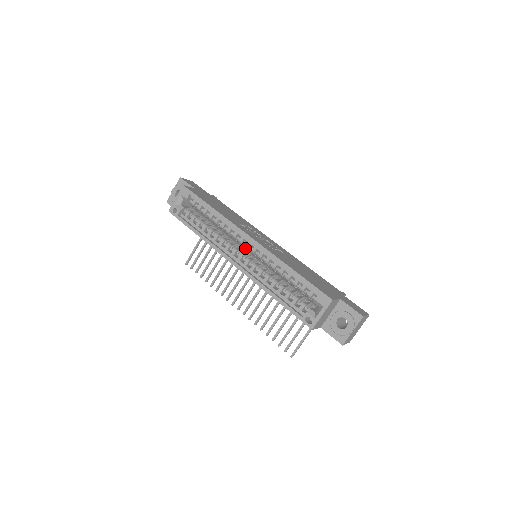
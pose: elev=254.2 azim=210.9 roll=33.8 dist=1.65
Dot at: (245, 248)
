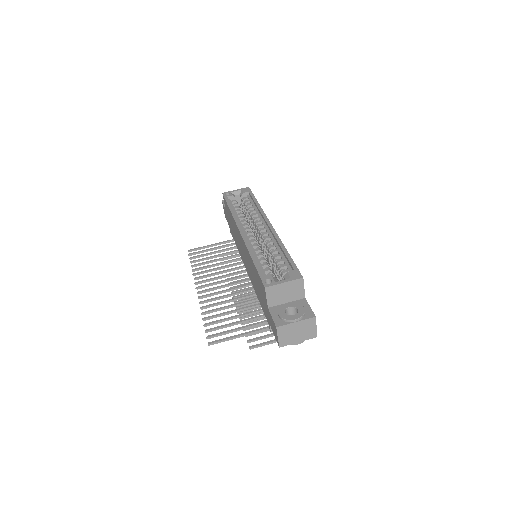
Dot at: occluded
